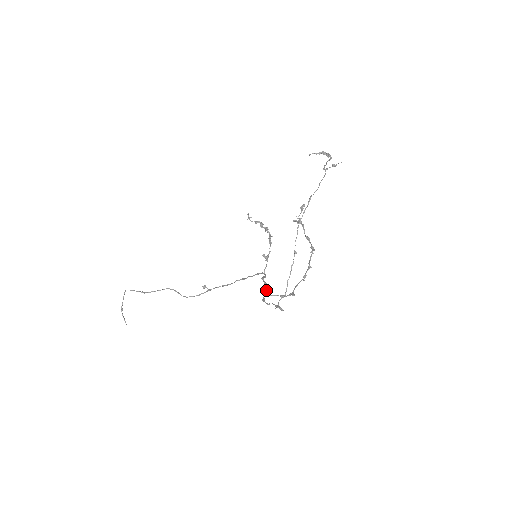
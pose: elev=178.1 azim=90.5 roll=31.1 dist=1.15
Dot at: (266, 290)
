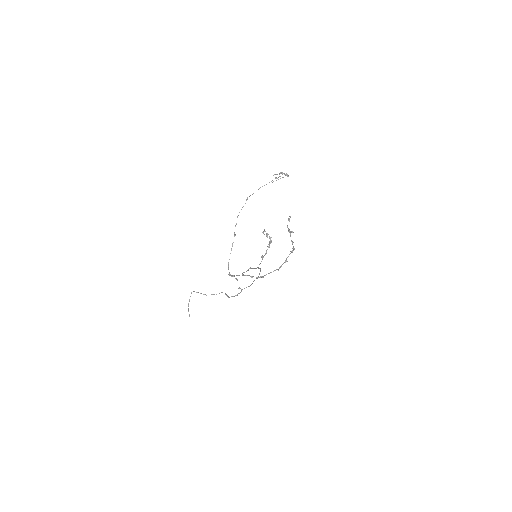
Dot at: occluded
